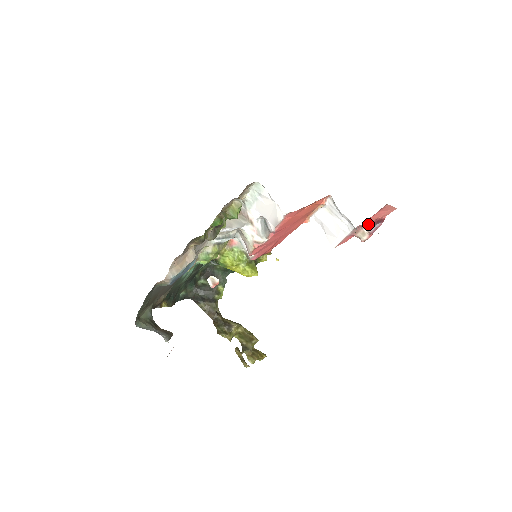
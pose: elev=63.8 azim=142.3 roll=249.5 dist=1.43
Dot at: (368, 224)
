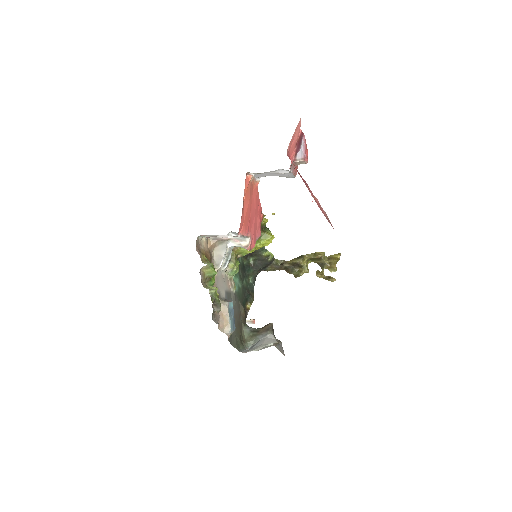
Dot at: (295, 155)
